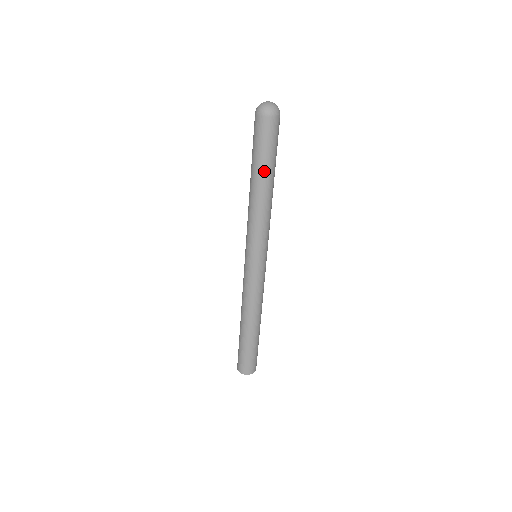
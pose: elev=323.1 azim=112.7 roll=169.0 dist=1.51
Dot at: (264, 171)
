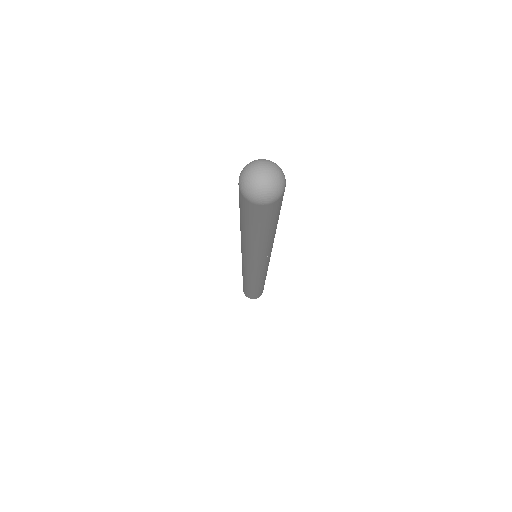
Dot at: (243, 226)
